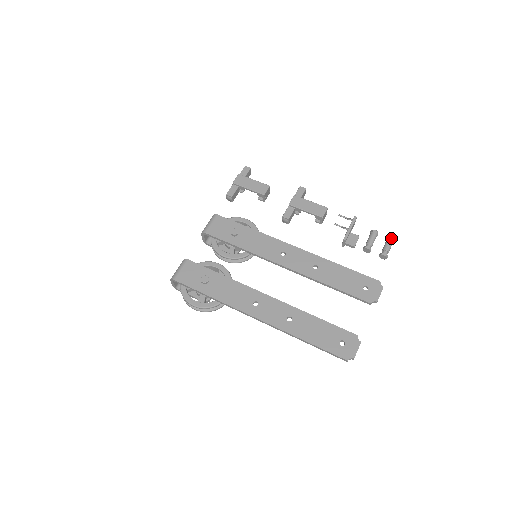
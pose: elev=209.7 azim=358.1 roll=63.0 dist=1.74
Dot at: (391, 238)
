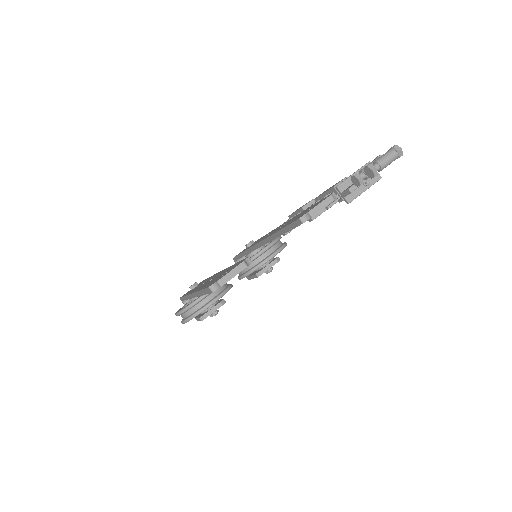
Dot at: (391, 147)
